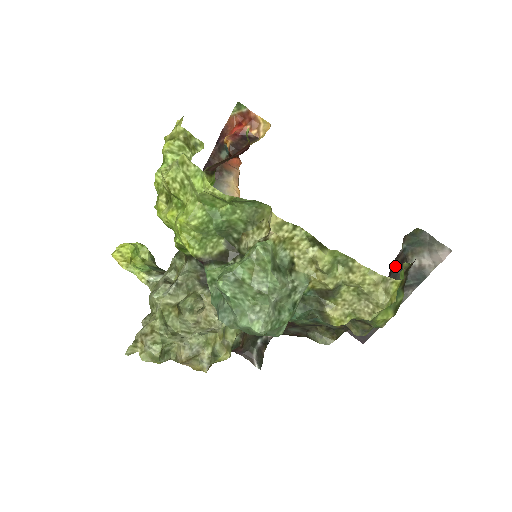
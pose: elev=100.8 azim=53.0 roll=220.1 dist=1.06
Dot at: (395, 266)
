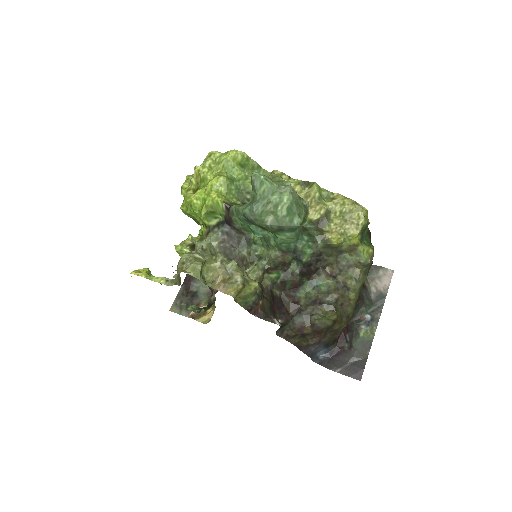
Dot at: occluded
